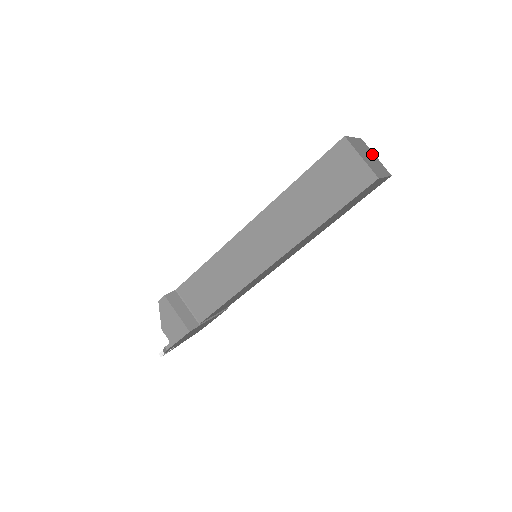
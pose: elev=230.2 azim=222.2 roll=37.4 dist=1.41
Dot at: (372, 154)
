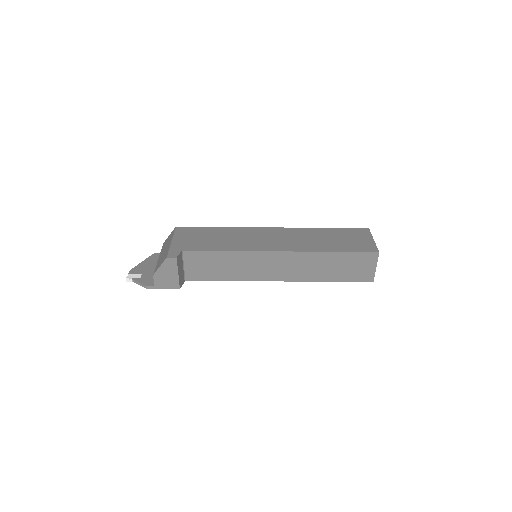
Dot at: occluded
